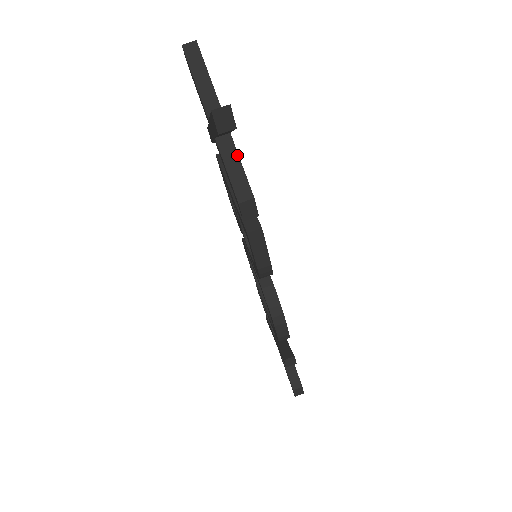
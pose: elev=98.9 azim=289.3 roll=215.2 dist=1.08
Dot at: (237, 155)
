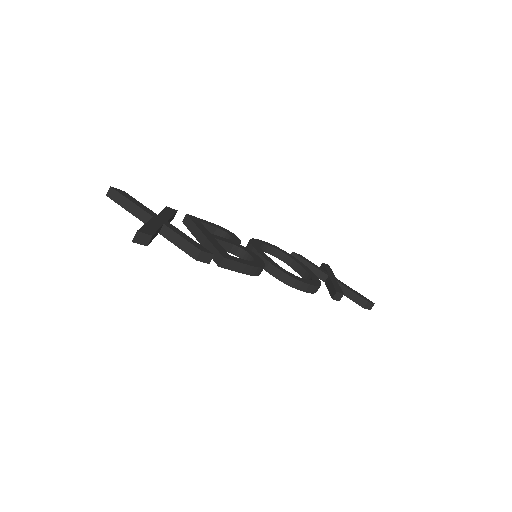
Dot at: (176, 234)
